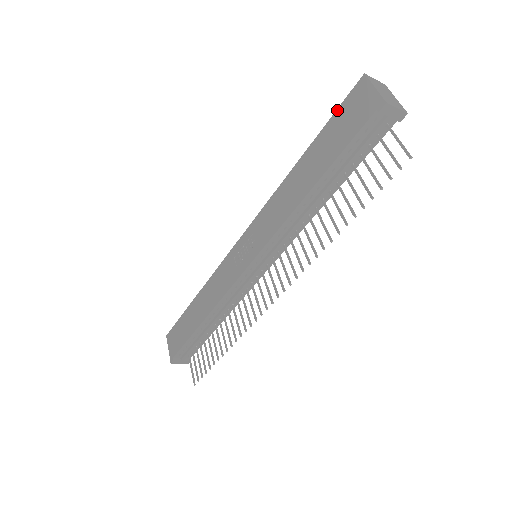
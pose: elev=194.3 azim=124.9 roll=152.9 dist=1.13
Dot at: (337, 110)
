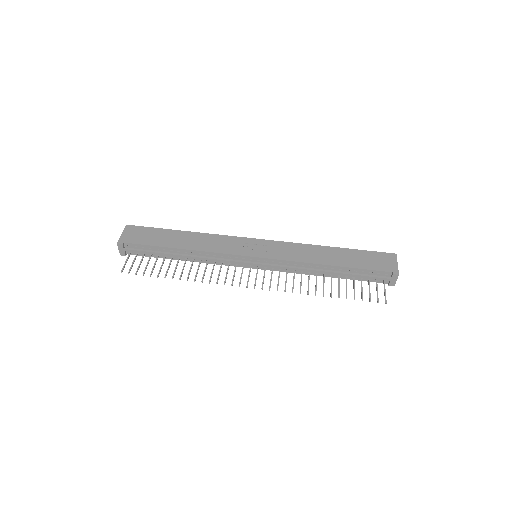
Dot at: (372, 251)
